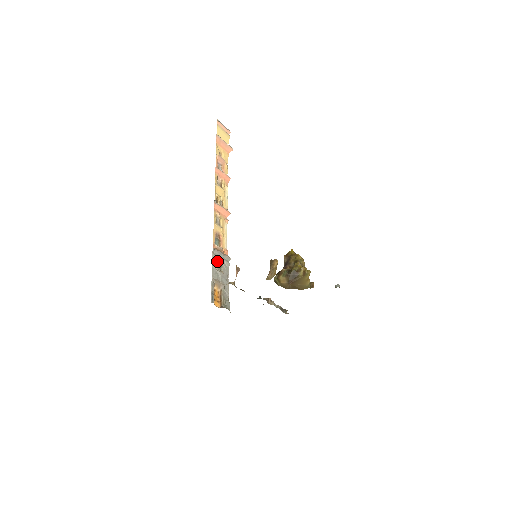
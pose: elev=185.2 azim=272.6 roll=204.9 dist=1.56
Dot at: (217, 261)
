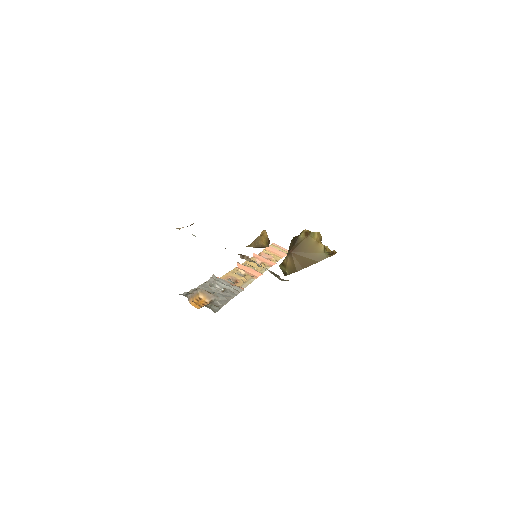
Dot at: (218, 286)
